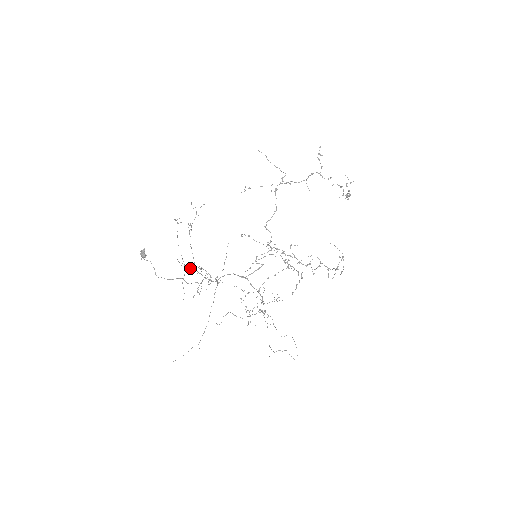
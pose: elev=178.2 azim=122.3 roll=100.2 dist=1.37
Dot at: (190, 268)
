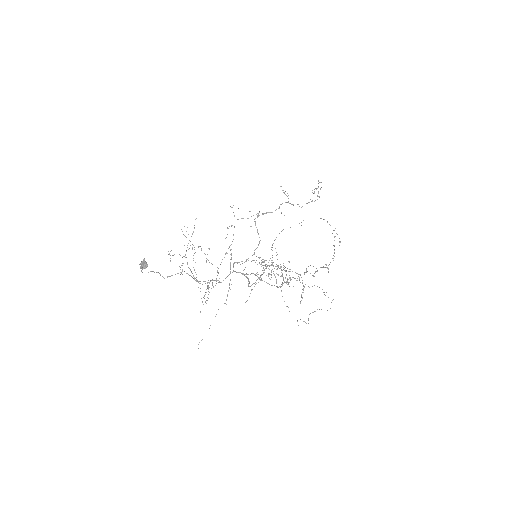
Dot at: occluded
